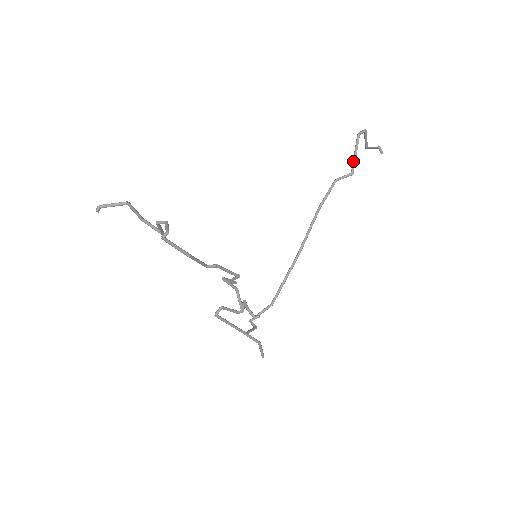
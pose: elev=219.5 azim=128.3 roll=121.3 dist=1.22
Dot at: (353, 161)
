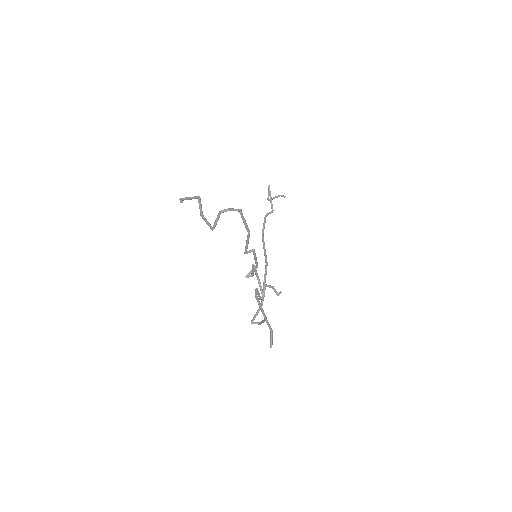
Dot at: (271, 203)
